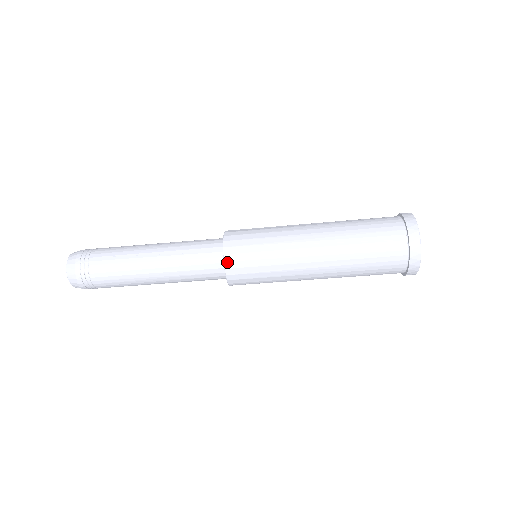
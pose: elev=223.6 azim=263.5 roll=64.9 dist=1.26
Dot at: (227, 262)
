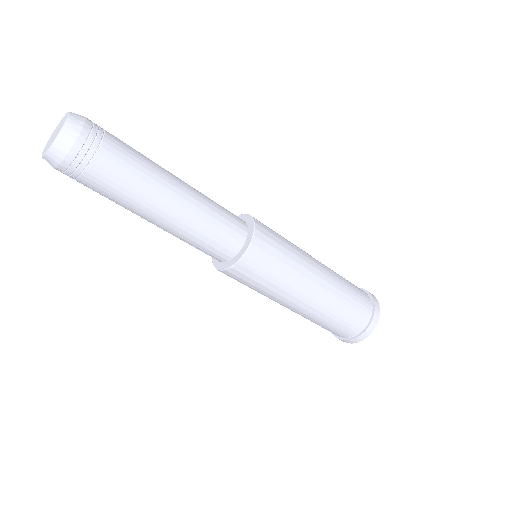
Dot at: (257, 230)
